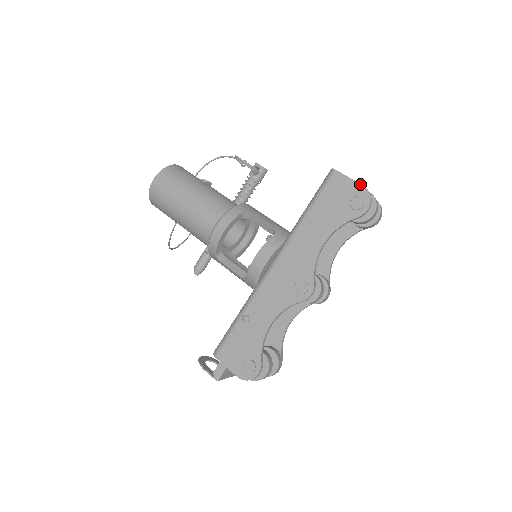
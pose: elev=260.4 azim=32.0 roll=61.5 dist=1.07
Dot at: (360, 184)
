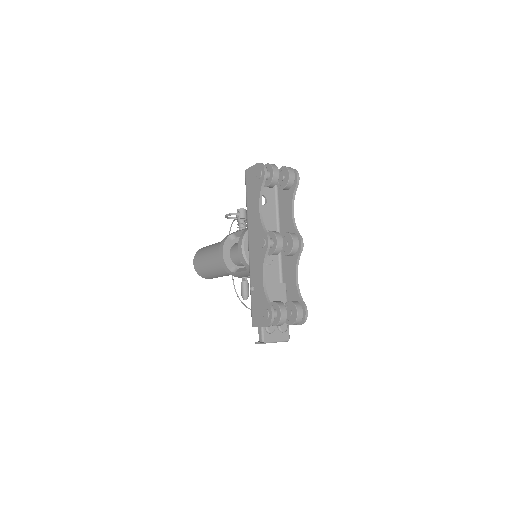
Dot at: (256, 164)
